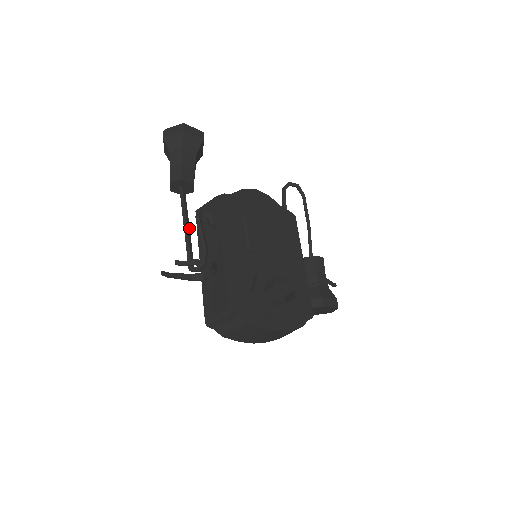
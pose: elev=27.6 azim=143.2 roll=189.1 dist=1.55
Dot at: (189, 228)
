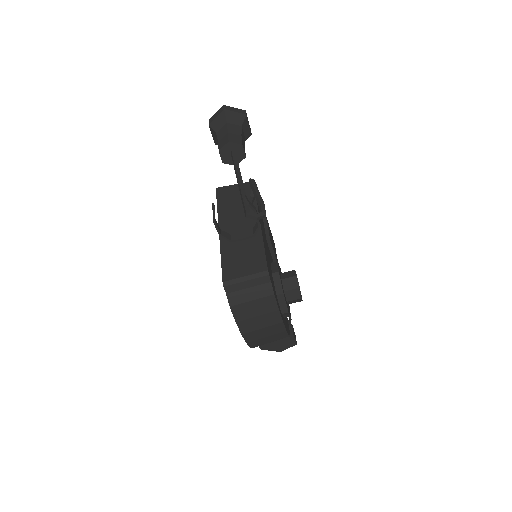
Dot at: (242, 184)
